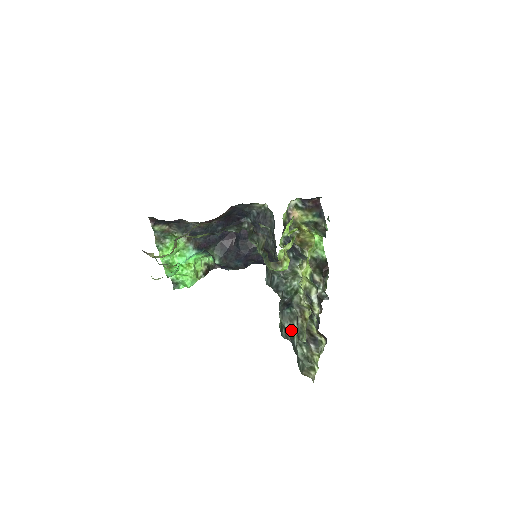
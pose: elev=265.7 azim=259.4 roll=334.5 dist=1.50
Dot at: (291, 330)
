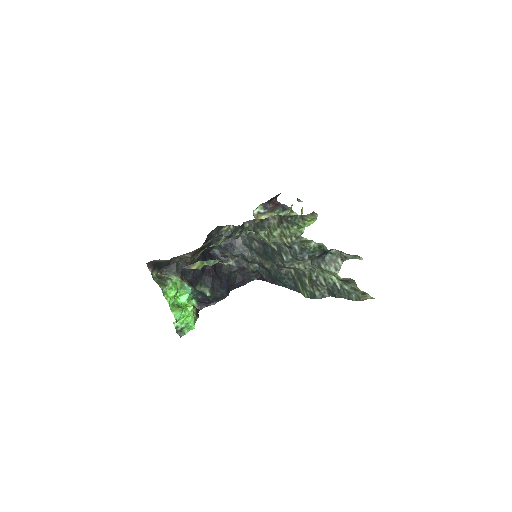
Dot at: (338, 269)
